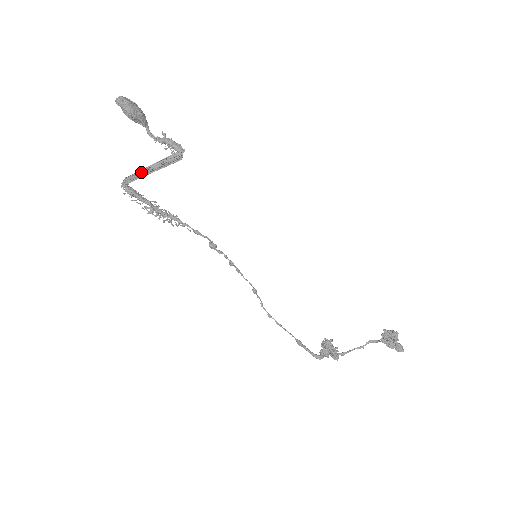
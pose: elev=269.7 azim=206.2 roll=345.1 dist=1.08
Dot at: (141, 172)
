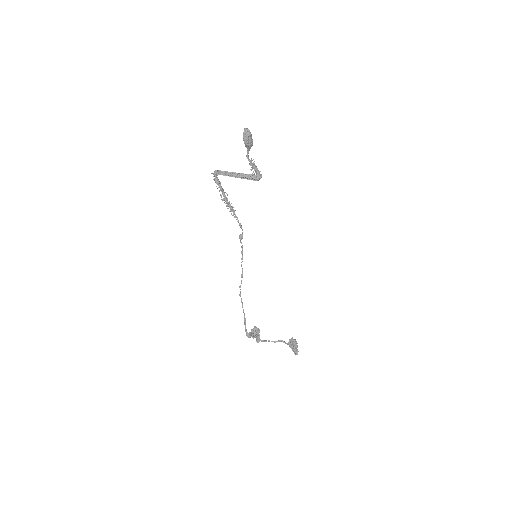
Dot at: (229, 173)
